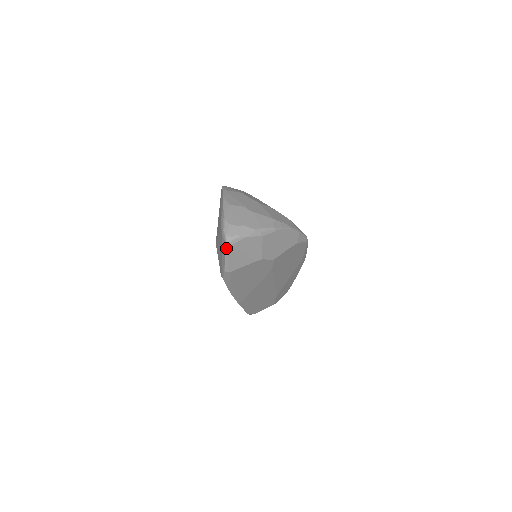
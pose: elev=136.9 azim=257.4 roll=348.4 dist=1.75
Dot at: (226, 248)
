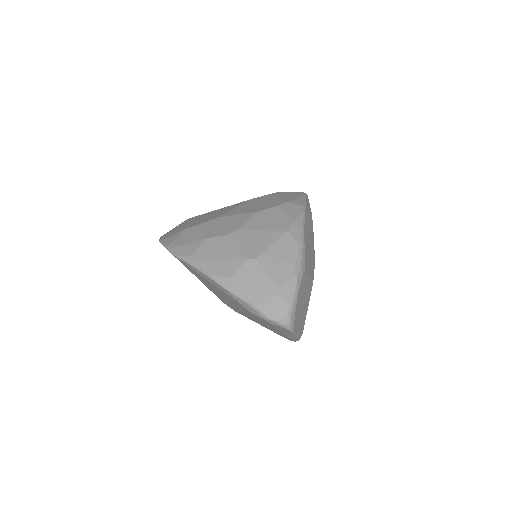
Dot at: (292, 331)
